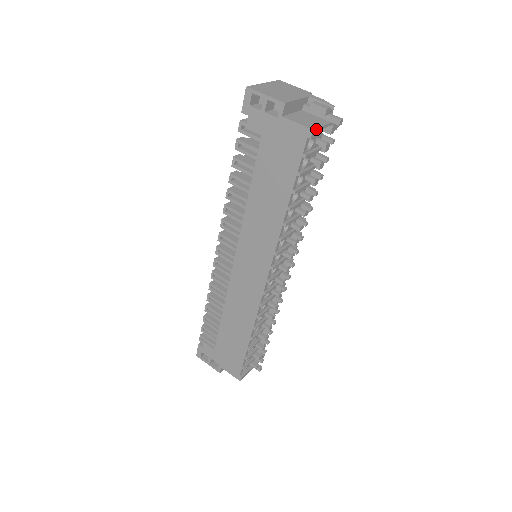
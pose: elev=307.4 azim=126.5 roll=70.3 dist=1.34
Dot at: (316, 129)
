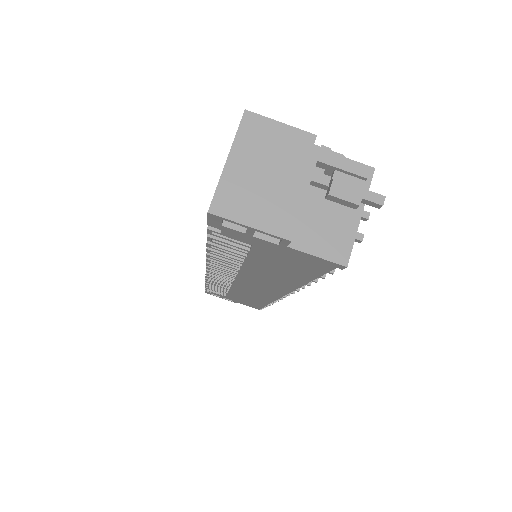
Dot at: (349, 255)
